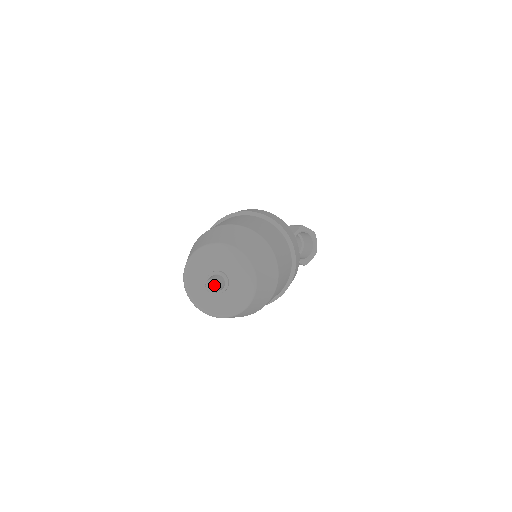
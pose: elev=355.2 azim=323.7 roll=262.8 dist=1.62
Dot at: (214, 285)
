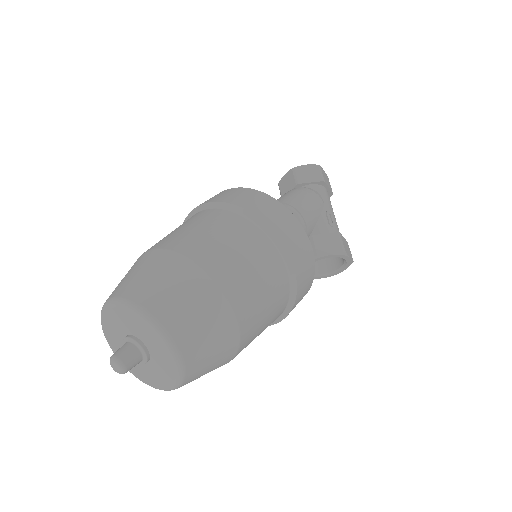
Dot at: (118, 370)
